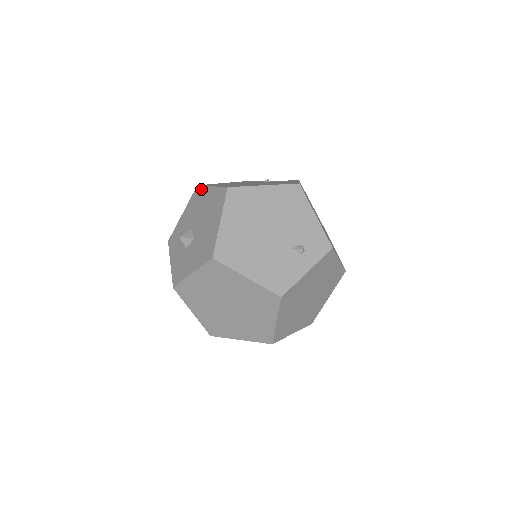
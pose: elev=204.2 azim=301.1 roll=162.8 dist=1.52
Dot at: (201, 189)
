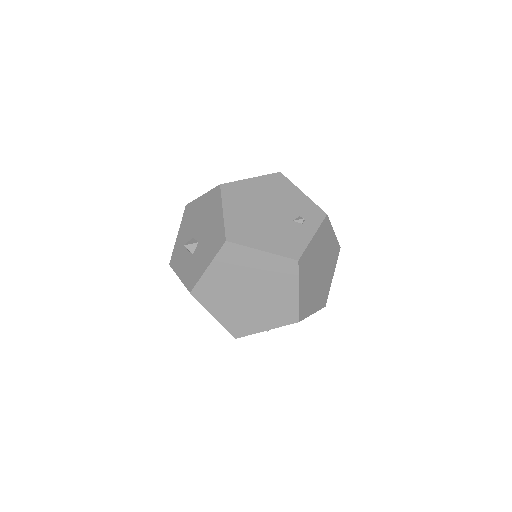
Dot at: (191, 204)
